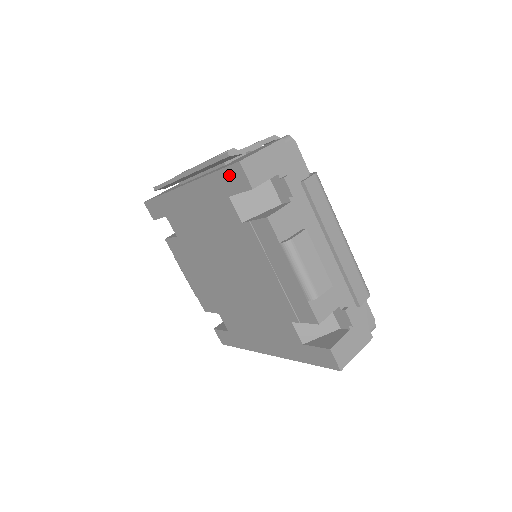
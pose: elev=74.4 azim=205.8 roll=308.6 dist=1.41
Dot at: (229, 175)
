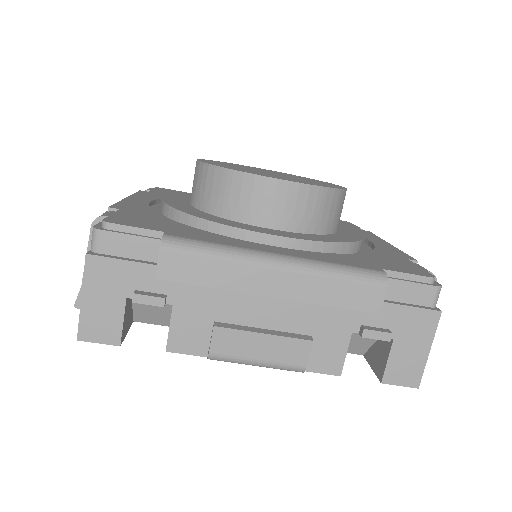
Dot at: occluded
